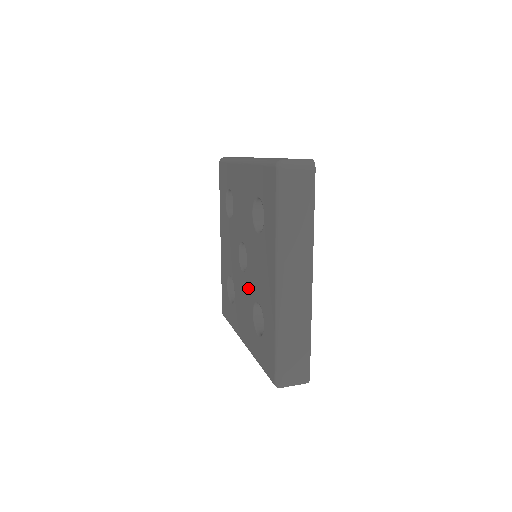
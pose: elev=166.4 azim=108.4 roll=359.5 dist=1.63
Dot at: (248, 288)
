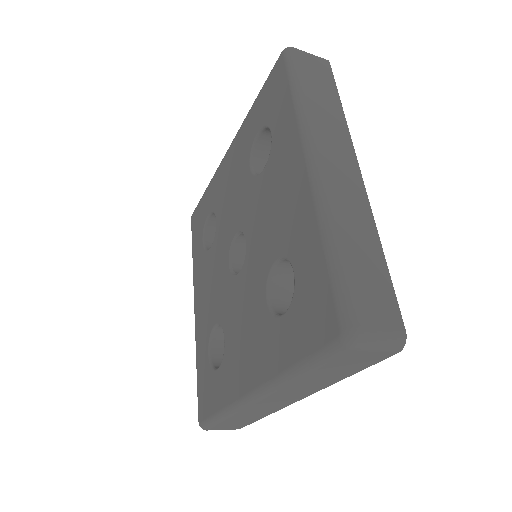
Dot at: (252, 276)
